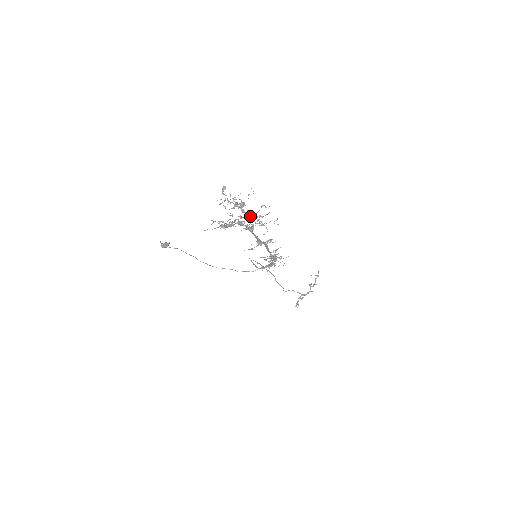
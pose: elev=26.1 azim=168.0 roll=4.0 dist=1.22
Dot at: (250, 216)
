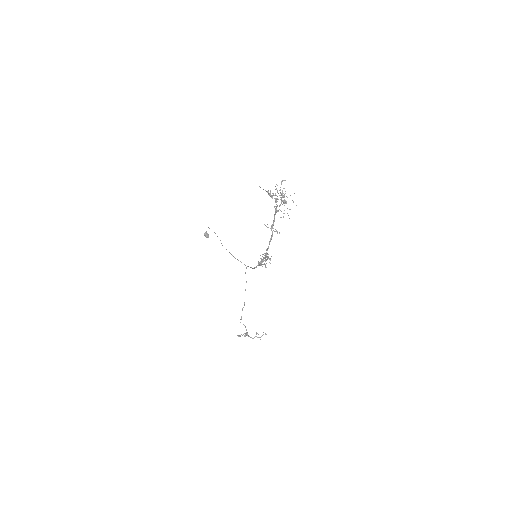
Dot at: (283, 201)
